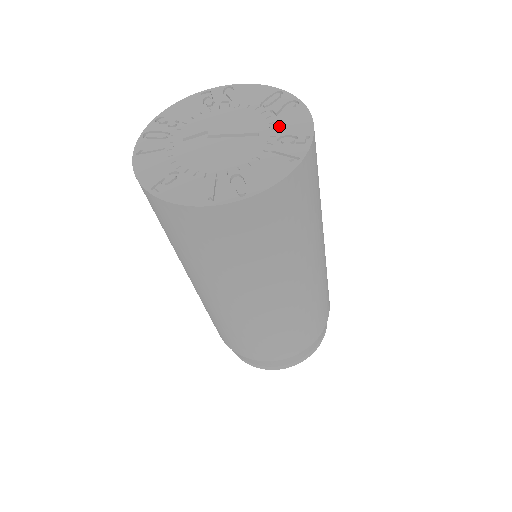
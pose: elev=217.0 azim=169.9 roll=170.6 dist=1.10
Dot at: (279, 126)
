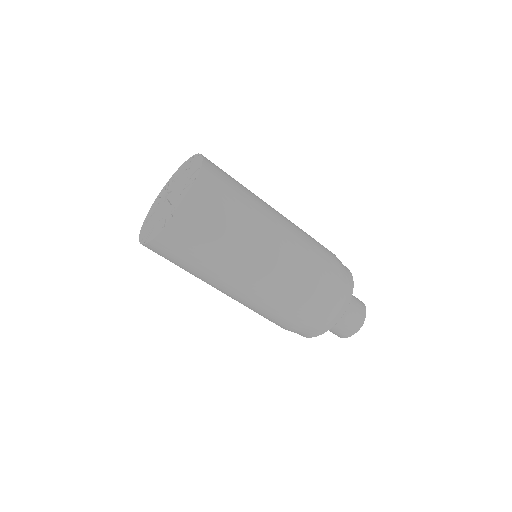
Dot at: (179, 198)
